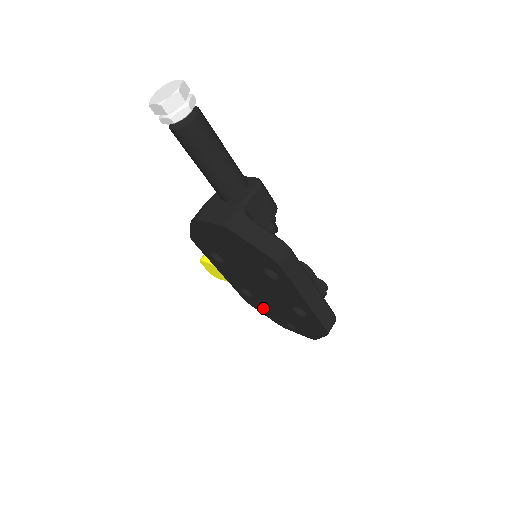
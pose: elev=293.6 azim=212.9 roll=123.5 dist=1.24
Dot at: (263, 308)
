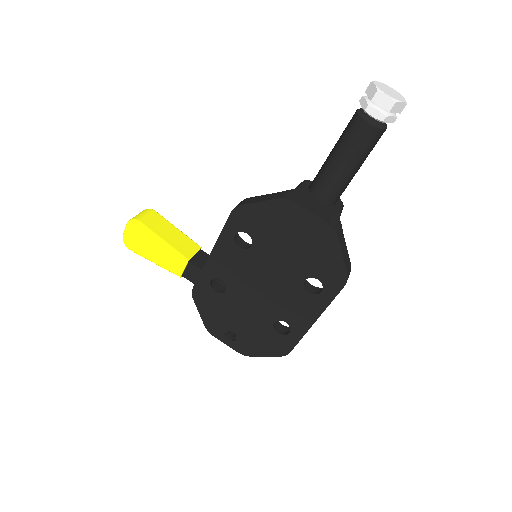
Dot at: (214, 306)
